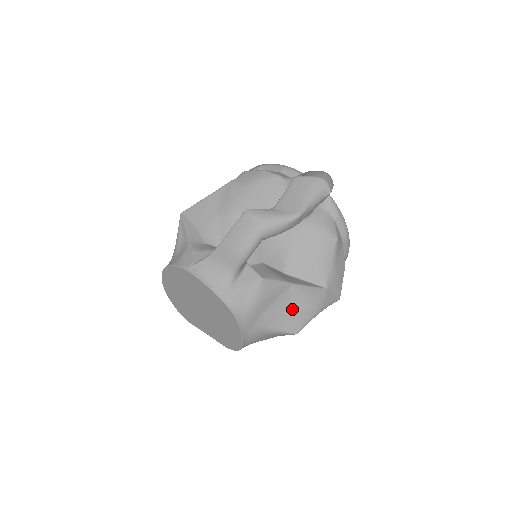
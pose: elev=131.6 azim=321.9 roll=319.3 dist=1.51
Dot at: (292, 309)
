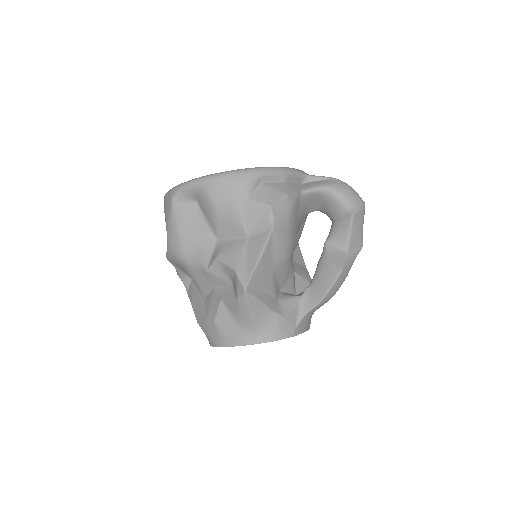
Dot at: occluded
